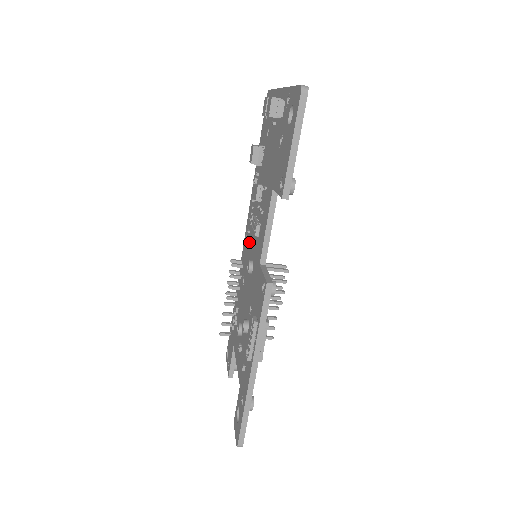
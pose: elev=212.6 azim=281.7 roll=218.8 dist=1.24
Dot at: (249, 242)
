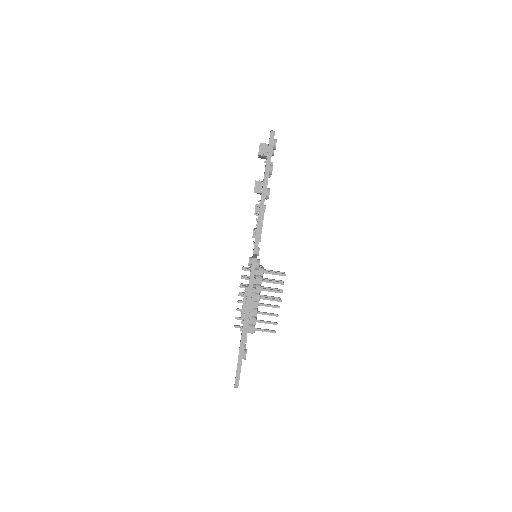
Dot at: occluded
